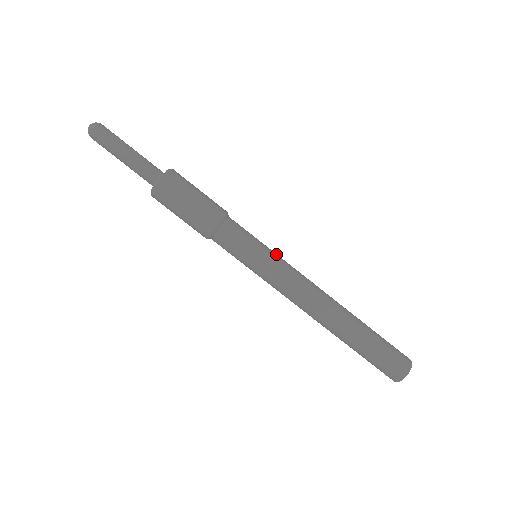
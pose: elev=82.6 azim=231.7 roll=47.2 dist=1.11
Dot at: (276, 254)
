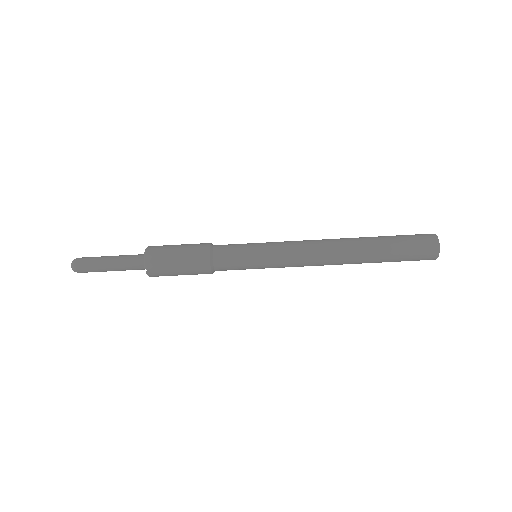
Dot at: (269, 257)
